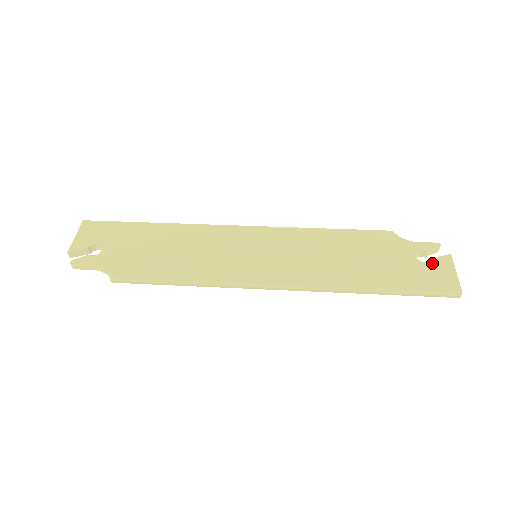
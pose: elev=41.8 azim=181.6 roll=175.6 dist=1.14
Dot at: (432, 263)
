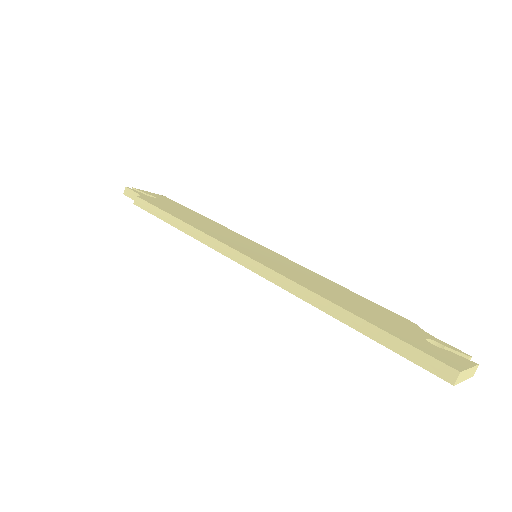
Dot at: (442, 349)
